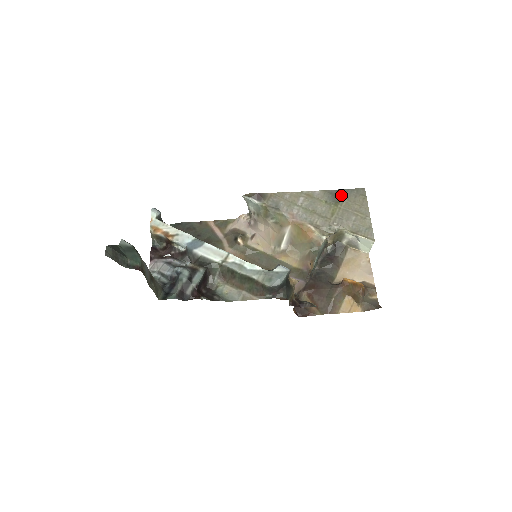
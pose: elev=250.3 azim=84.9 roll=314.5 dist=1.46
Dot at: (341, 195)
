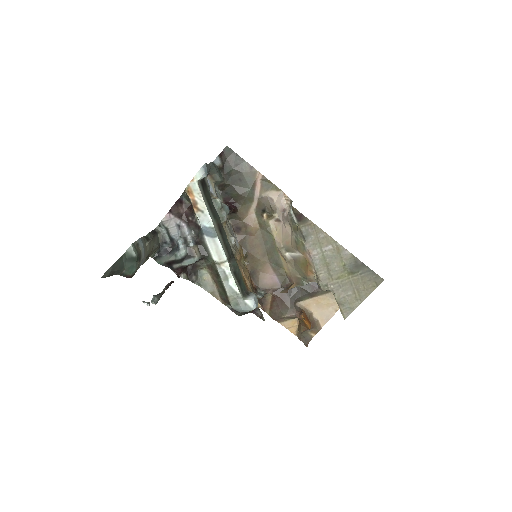
Dot at: (361, 270)
